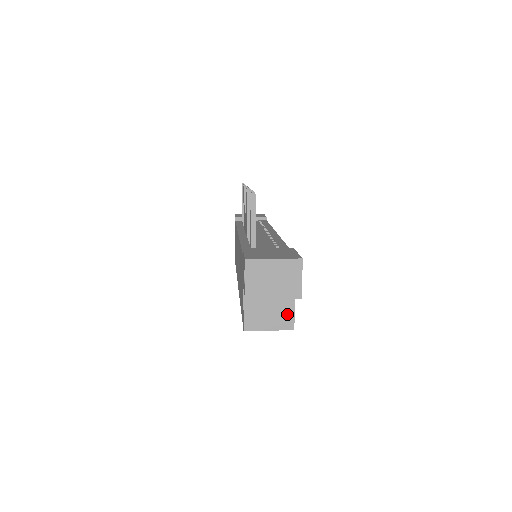
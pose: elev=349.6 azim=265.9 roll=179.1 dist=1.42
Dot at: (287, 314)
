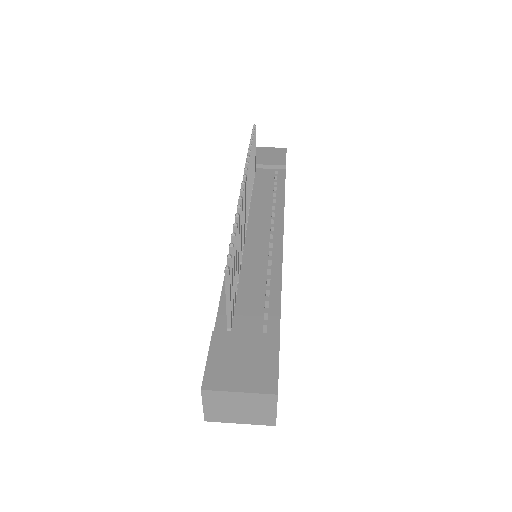
Dot at: occluded
